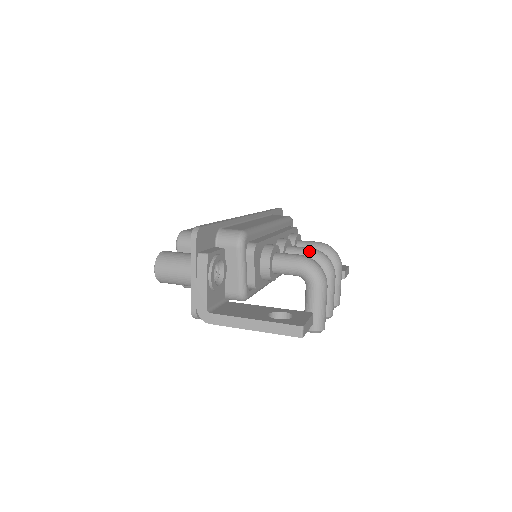
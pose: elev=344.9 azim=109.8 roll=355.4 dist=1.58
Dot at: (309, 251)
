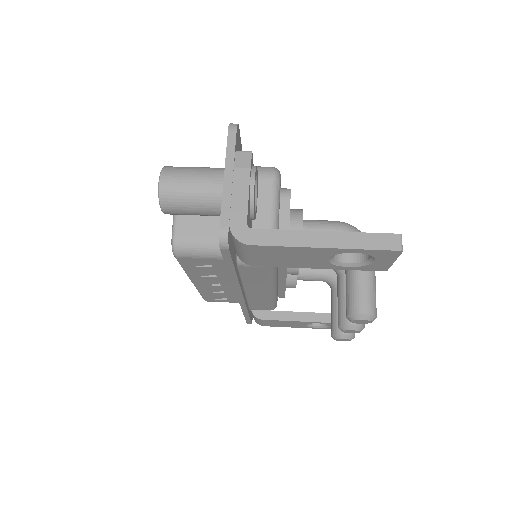
Dot at: occluded
